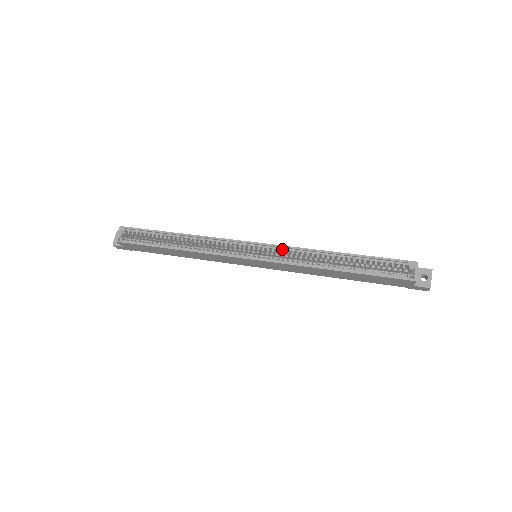
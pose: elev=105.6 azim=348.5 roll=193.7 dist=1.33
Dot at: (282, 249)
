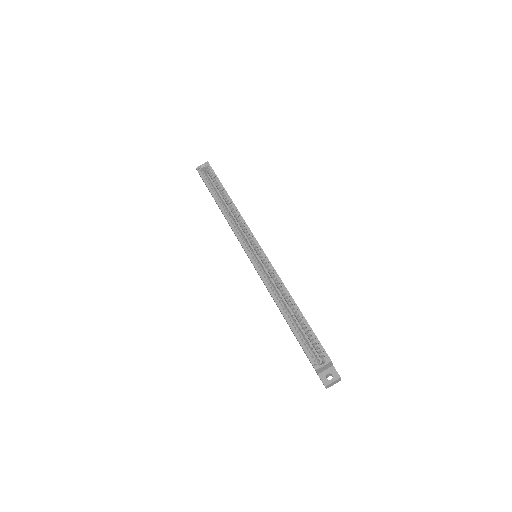
Dot at: (270, 267)
